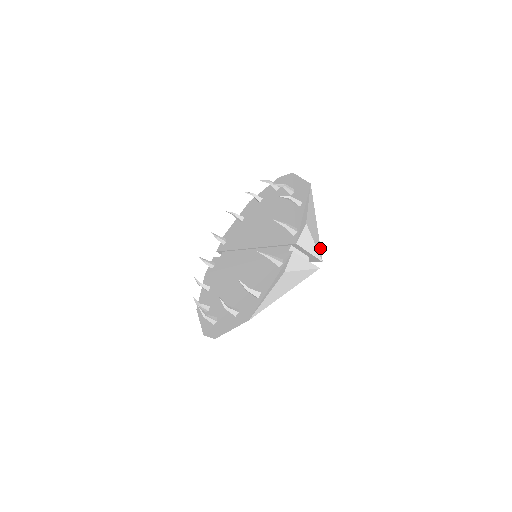
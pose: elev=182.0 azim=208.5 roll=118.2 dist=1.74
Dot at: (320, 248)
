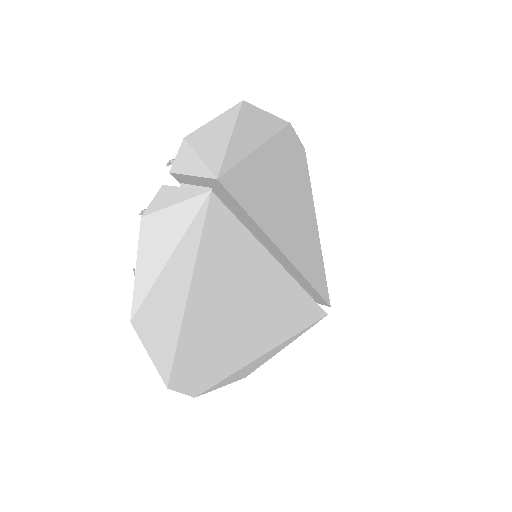
Dot at: (221, 163)
